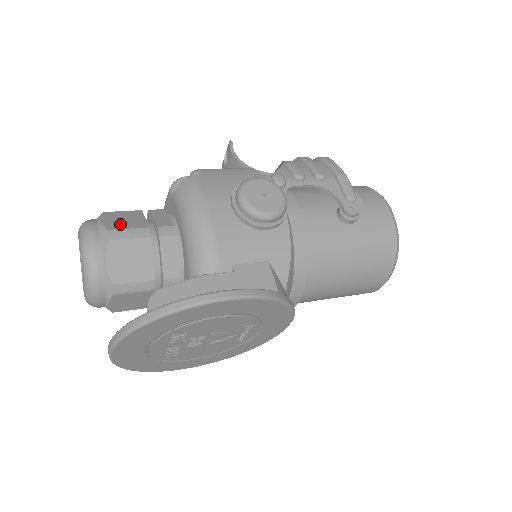
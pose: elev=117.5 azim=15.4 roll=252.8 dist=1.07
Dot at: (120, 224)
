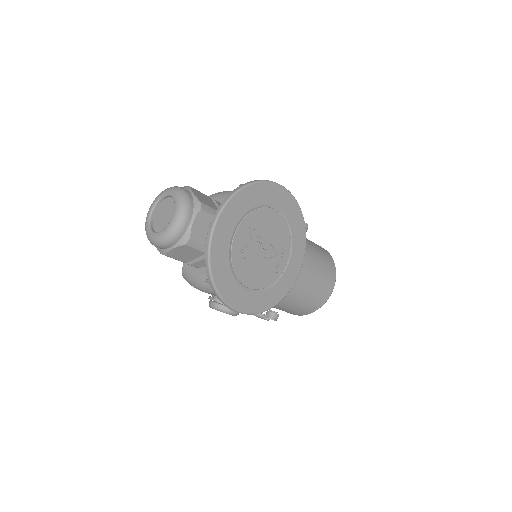
Dot at: occluded
